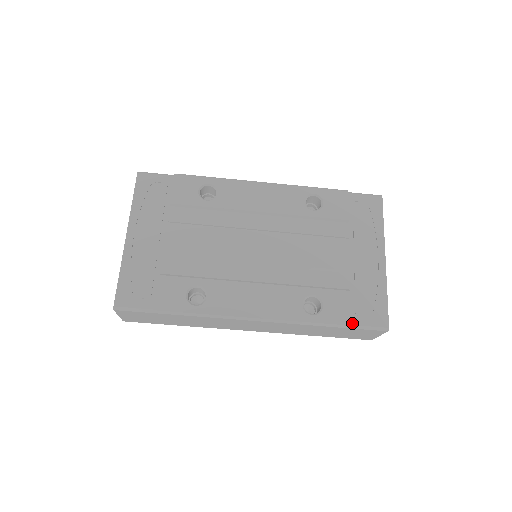
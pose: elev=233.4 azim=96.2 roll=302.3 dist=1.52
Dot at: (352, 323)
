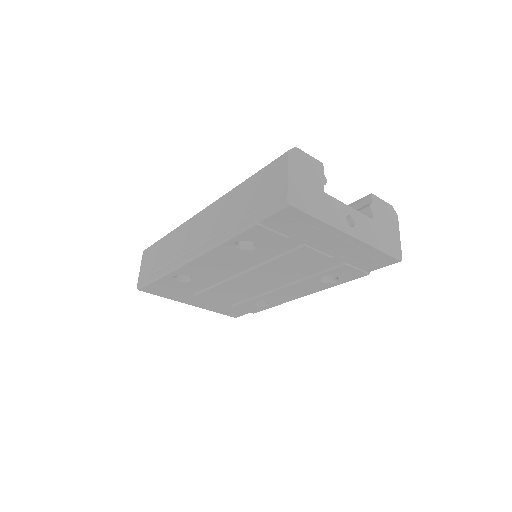
Dot at: (368, 272)
